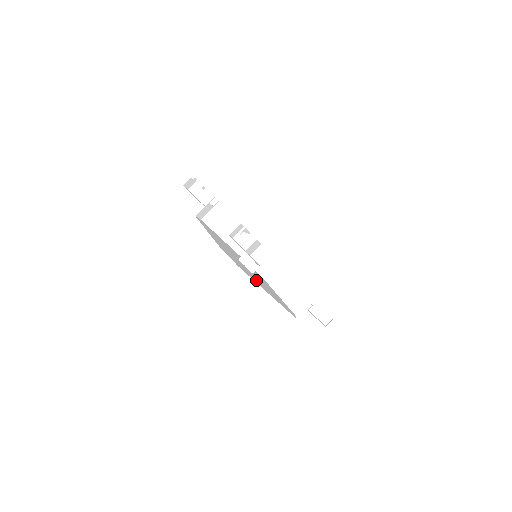
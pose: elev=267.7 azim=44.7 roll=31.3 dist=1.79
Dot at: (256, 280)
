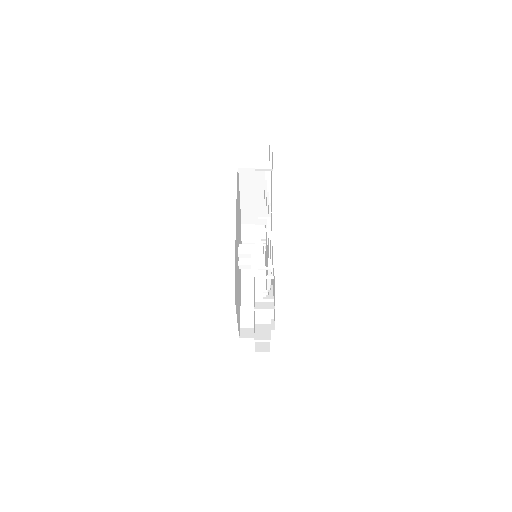
Dot at: occluded
